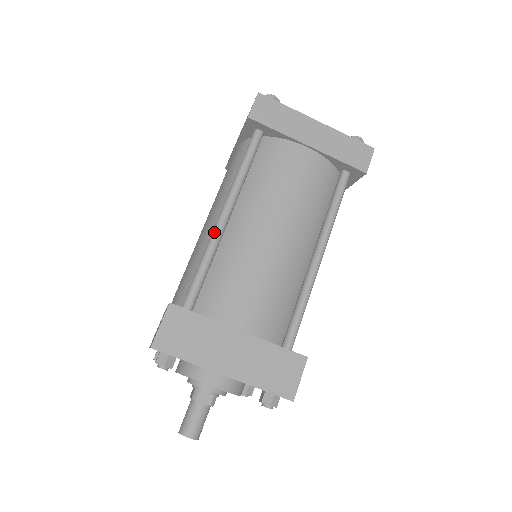
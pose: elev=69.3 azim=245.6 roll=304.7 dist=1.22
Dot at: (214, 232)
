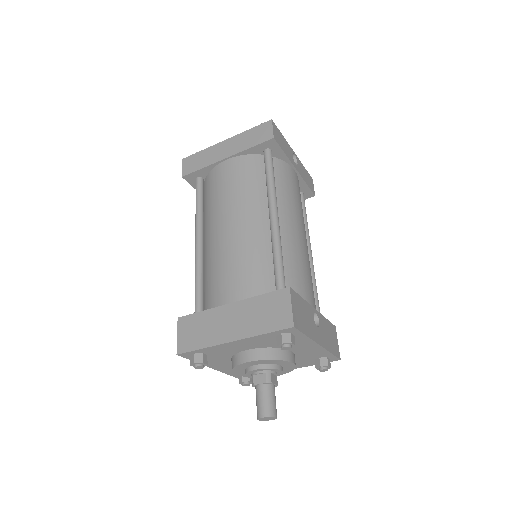
Dot at: (195, 257)
